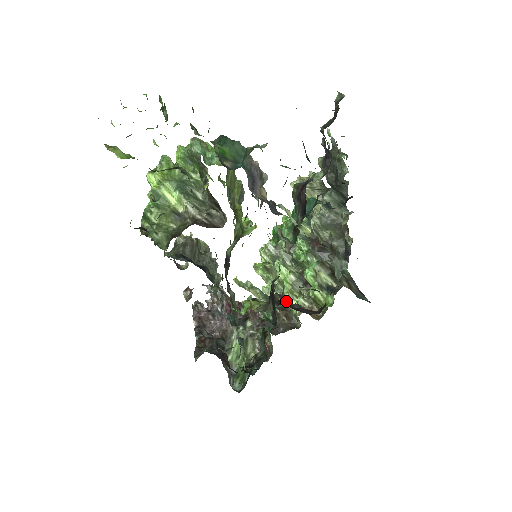
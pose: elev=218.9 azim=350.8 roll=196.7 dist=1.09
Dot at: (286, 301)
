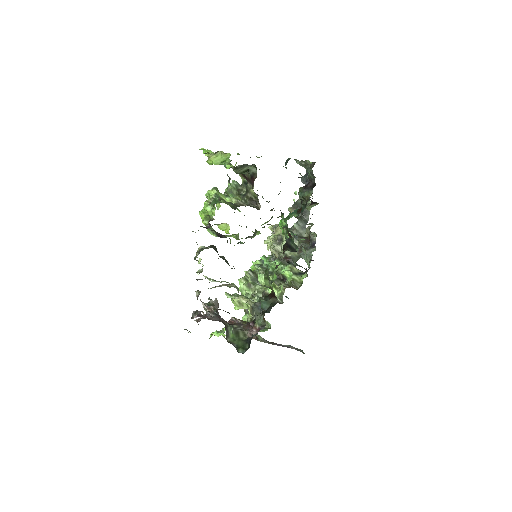
Dot at: occluded
